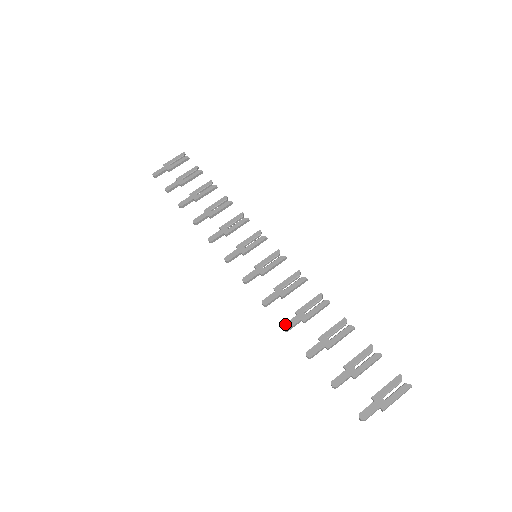
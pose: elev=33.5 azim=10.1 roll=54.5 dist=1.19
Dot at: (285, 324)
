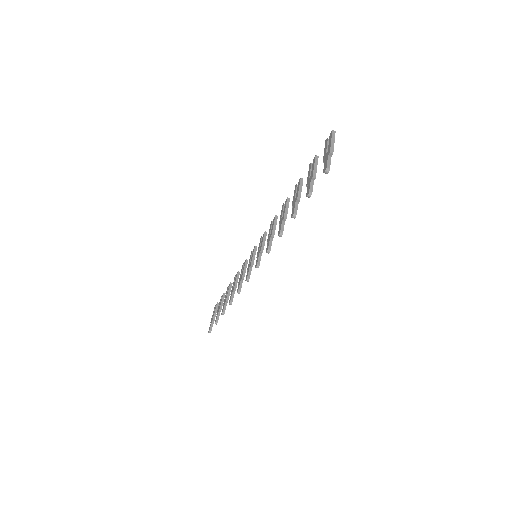
Dot at: (278, 234)
